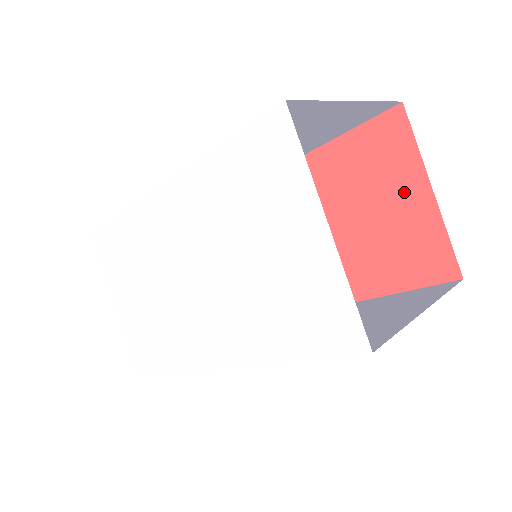
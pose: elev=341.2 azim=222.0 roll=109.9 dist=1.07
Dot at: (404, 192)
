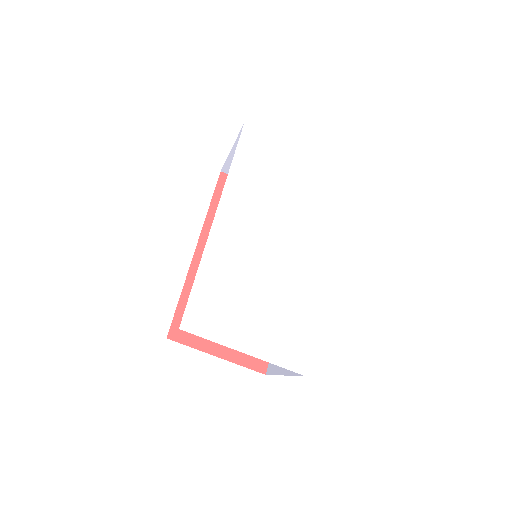
Dot at: occluded
